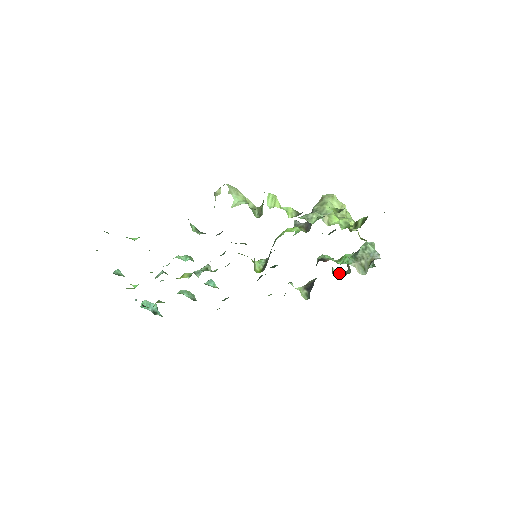
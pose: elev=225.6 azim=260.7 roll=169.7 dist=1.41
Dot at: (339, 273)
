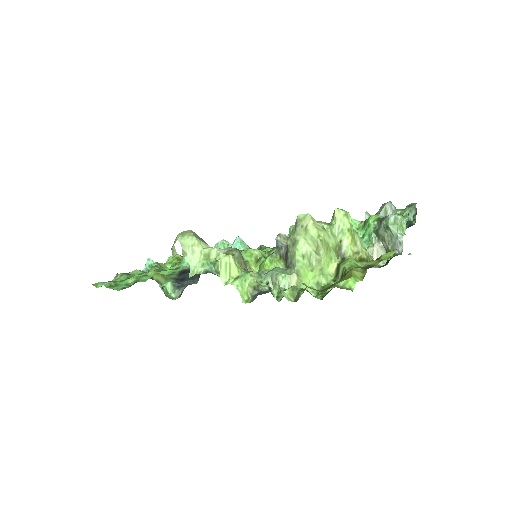
Dot at: occluded
